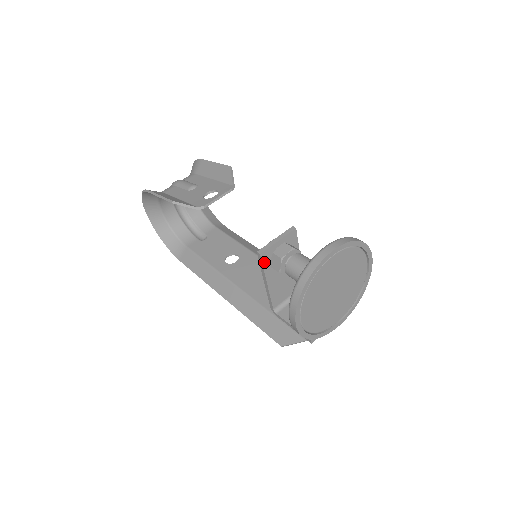
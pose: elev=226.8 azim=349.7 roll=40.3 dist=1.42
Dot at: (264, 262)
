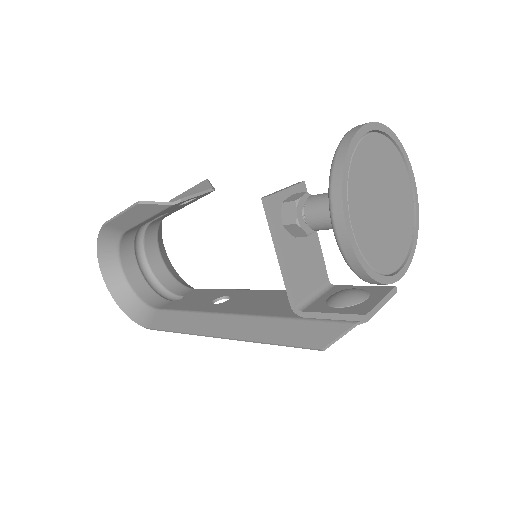
Dot at: (273, 214)
